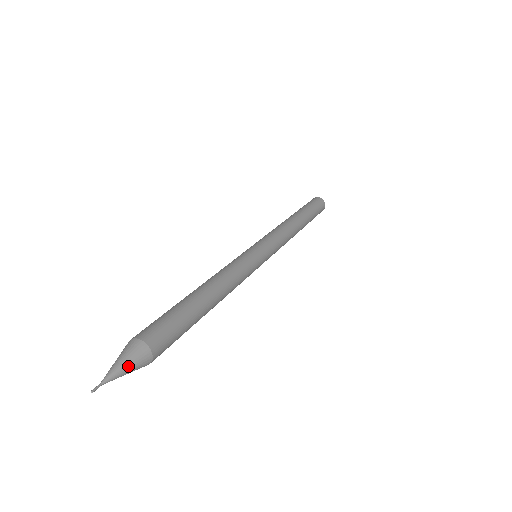
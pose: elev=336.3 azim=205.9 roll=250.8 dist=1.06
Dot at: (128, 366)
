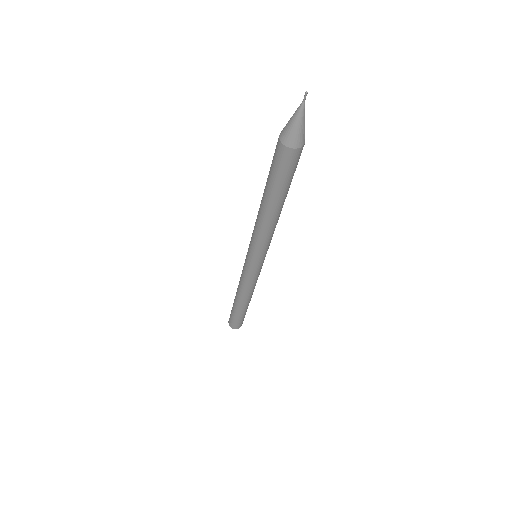
Dot at: occluded
